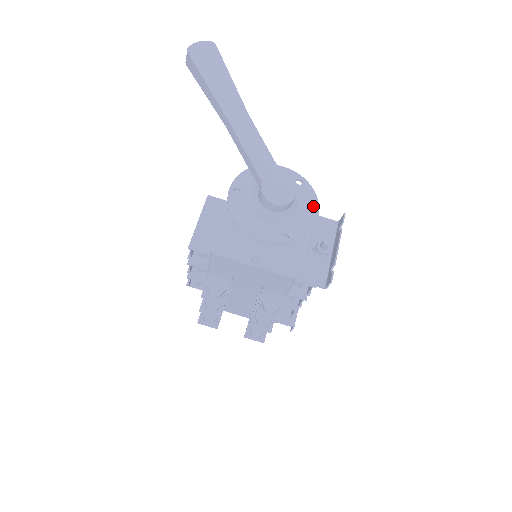
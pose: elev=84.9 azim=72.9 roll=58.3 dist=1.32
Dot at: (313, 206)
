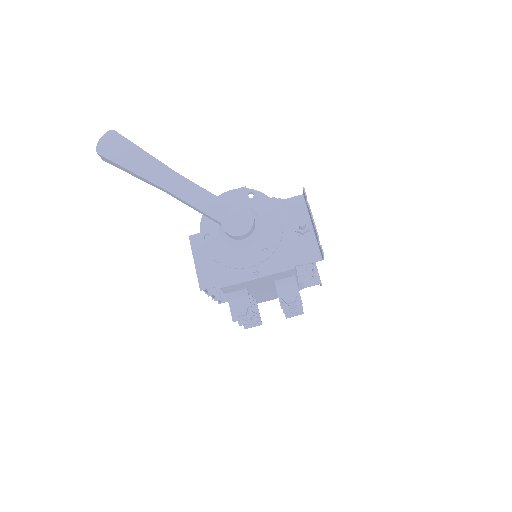
Dot at: (273, 210)
